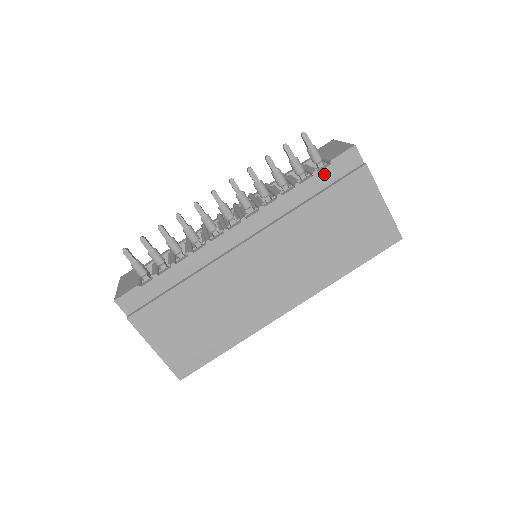
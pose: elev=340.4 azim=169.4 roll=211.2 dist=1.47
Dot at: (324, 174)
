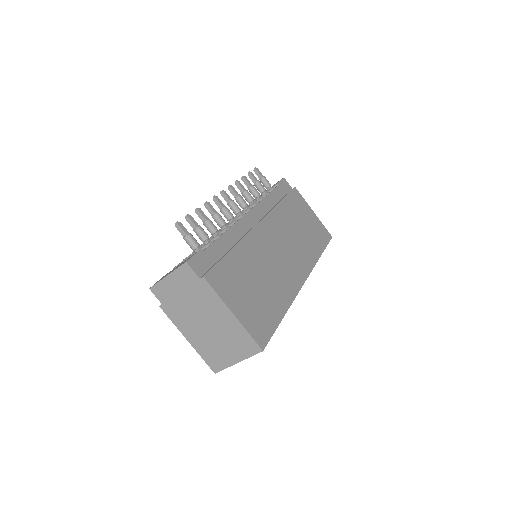
Dot at: (278, 190)
